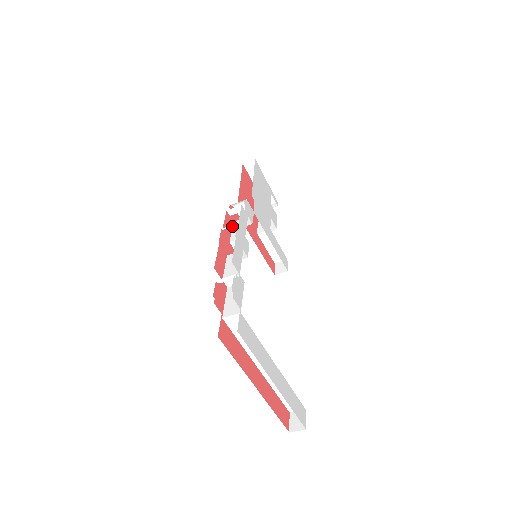
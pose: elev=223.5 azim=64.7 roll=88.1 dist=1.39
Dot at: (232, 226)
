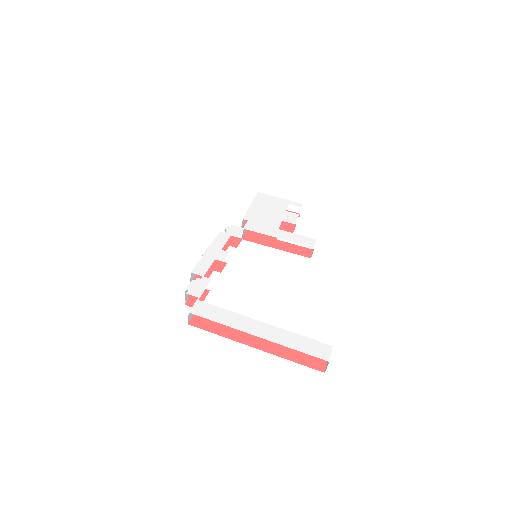
Dot at: occluded
